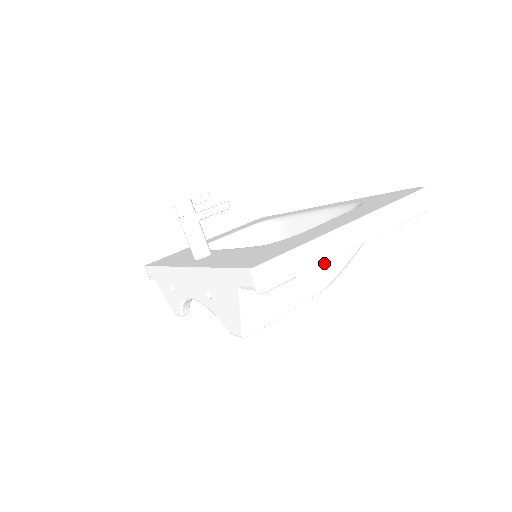
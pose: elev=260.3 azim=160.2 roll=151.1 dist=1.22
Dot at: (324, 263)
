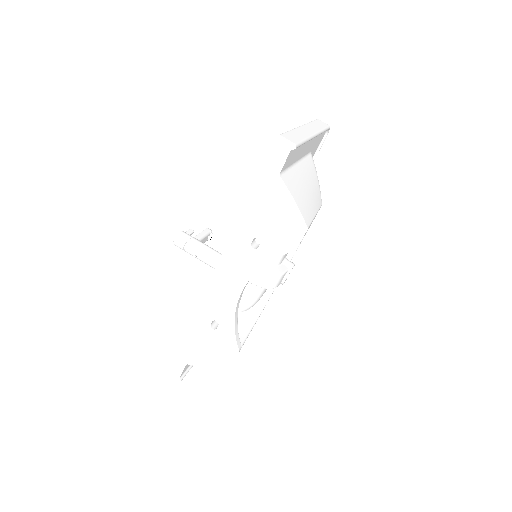
Dot at: (307, 173)
